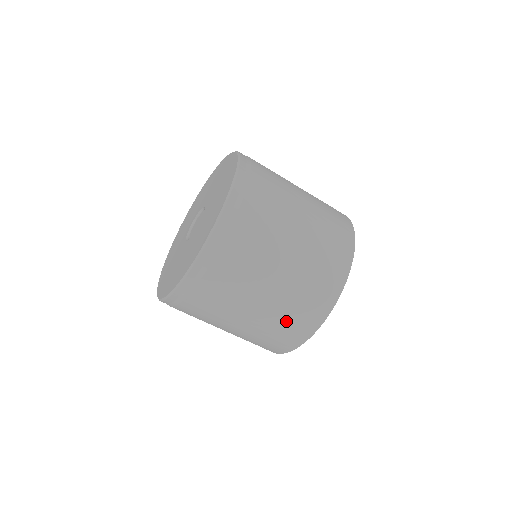
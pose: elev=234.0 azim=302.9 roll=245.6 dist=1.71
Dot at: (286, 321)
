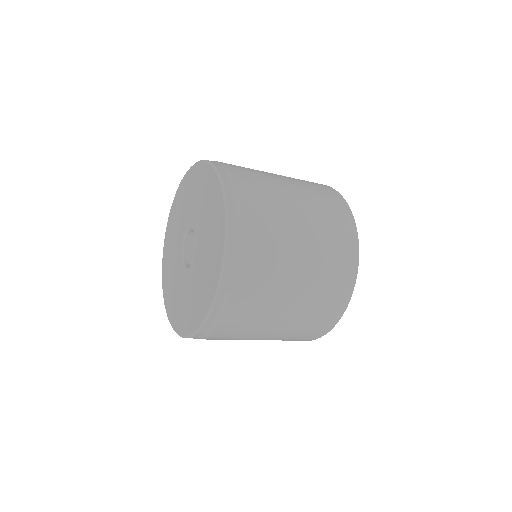
Dot at: occluded
